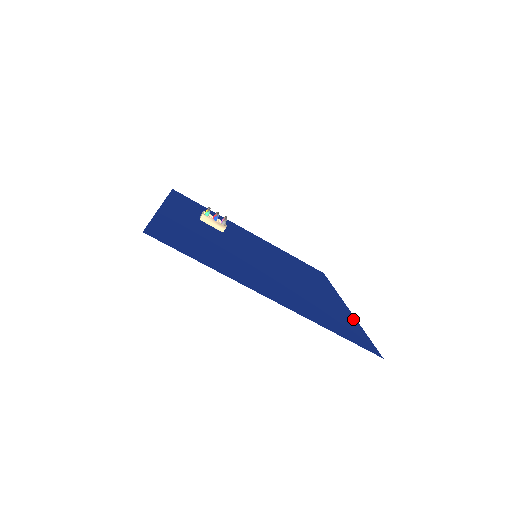
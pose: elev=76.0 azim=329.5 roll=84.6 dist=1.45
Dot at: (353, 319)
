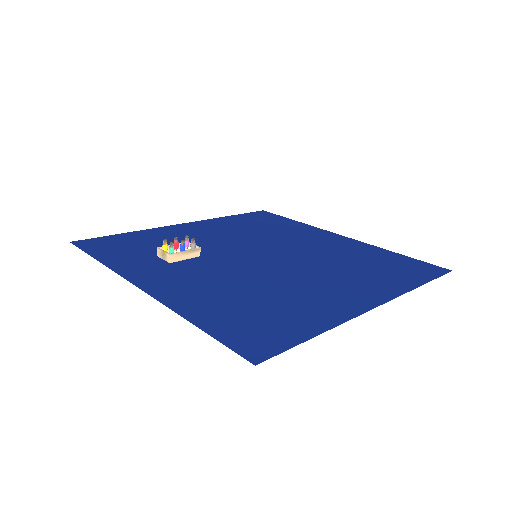
Dot at: (372, 247)
